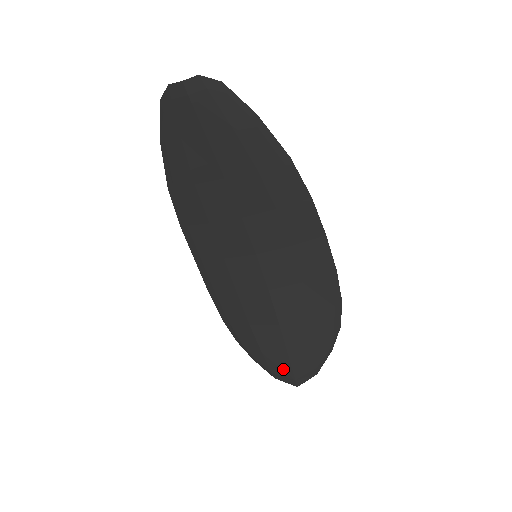
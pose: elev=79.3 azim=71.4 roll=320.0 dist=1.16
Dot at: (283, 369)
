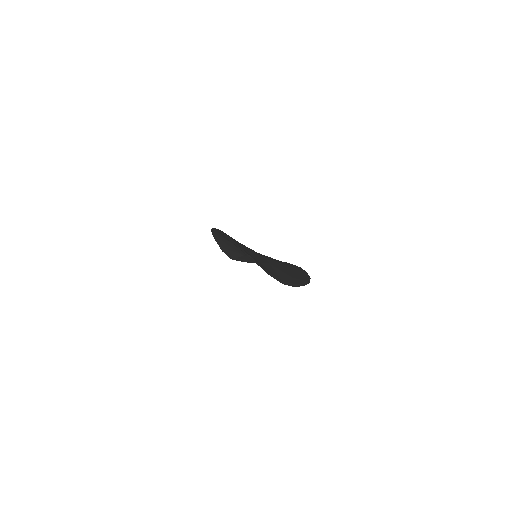
Dot at: (230, 256)
